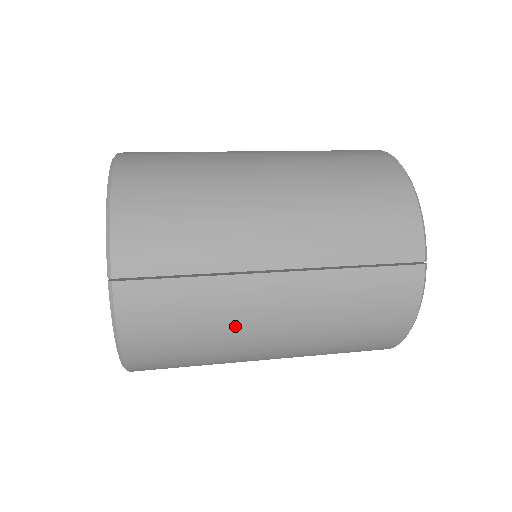
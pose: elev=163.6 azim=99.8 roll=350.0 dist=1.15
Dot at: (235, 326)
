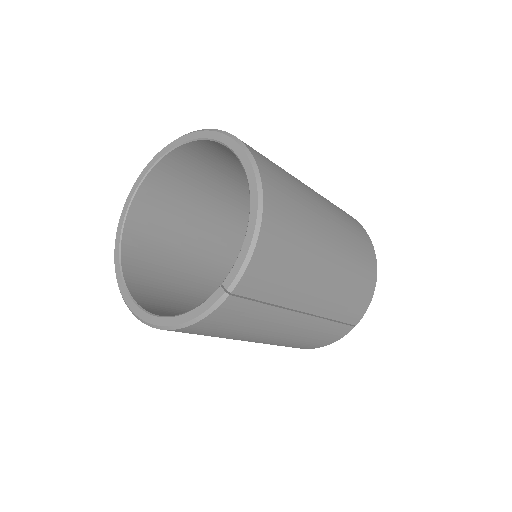
Dot at: (256, 333)
